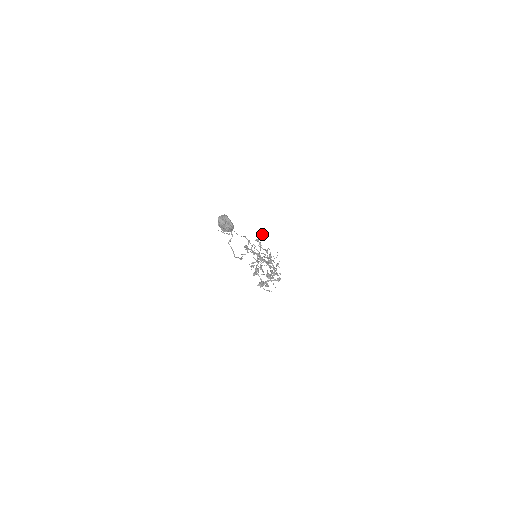
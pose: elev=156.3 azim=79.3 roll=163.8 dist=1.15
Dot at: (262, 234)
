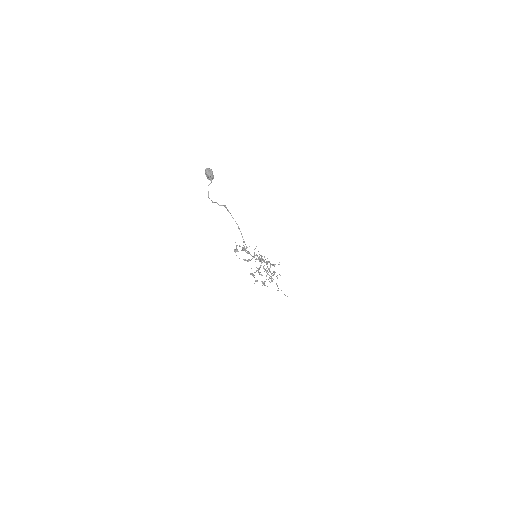
Dot at: (279, 262)
